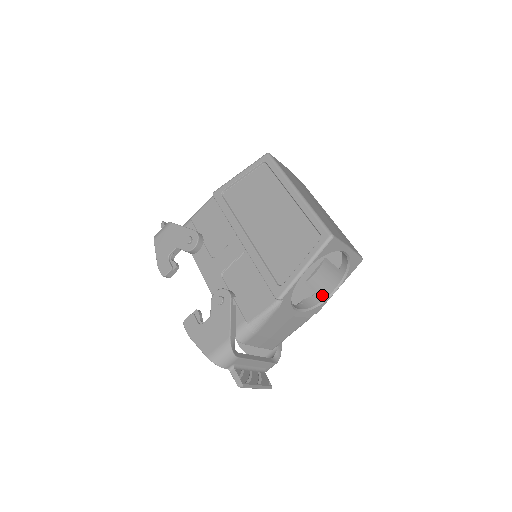
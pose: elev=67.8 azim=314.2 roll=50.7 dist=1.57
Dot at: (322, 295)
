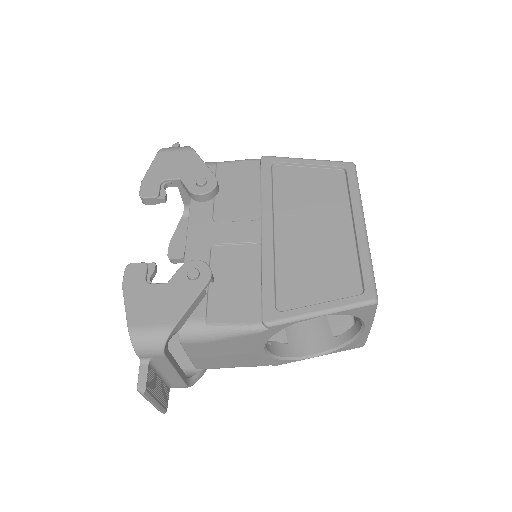
Dot at: (295, 351)
